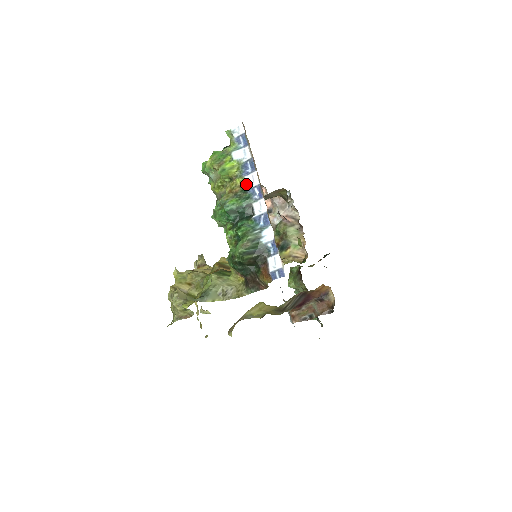
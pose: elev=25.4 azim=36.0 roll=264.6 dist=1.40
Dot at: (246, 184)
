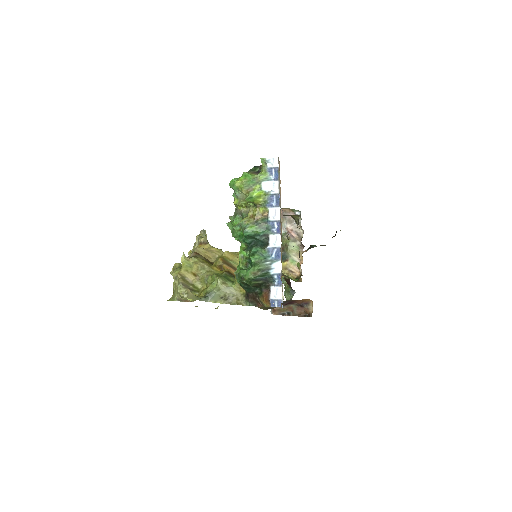
Dot at: (268, 215)
